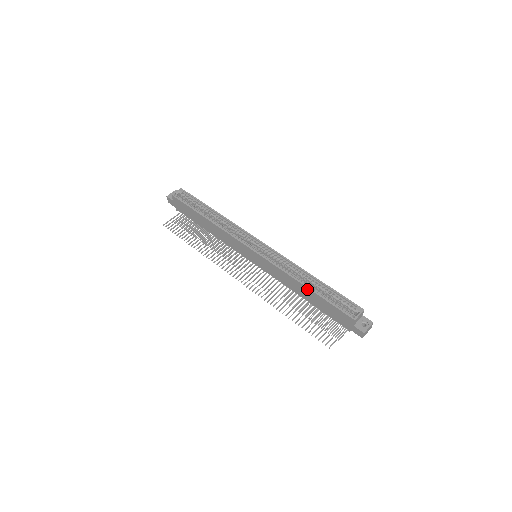
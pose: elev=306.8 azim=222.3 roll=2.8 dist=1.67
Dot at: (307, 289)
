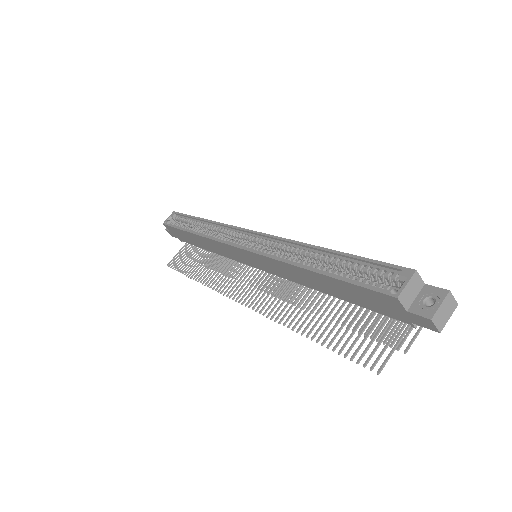
Dot at: (312, 273)
